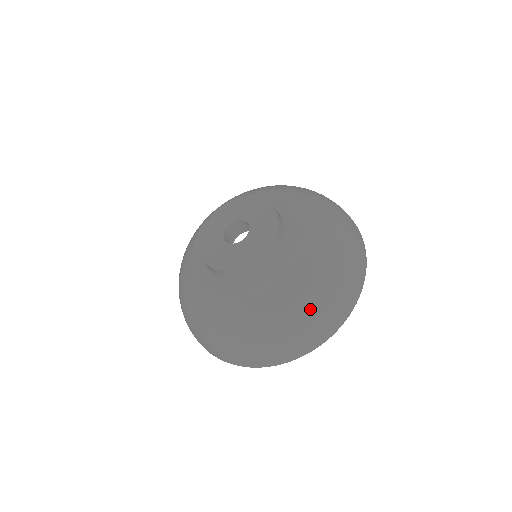
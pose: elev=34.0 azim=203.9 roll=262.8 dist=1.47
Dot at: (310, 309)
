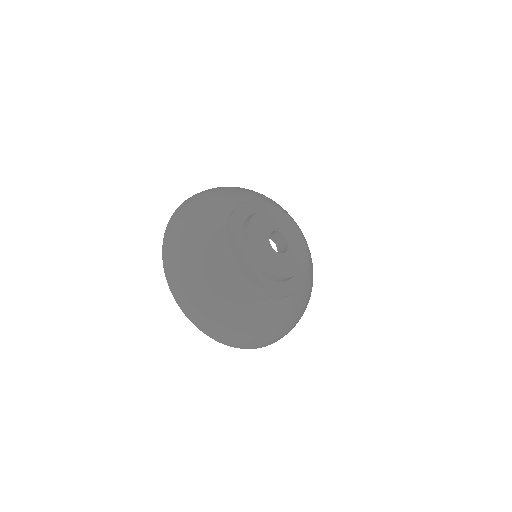
Dot at: (293, 322)
